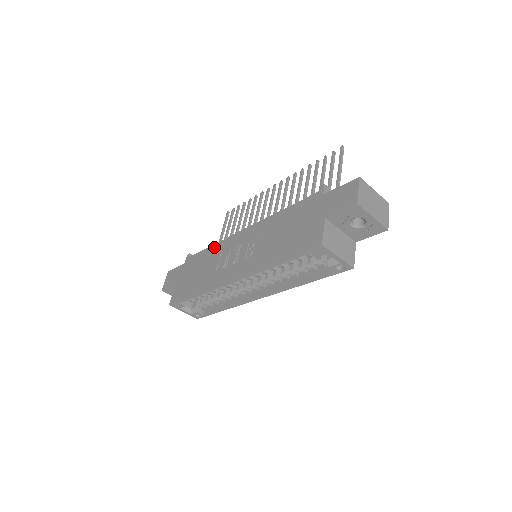
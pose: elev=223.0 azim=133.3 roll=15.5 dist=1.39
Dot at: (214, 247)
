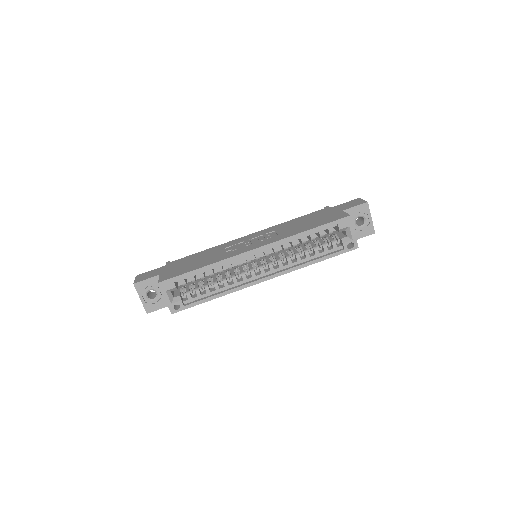
Dot at: (211, 248)
